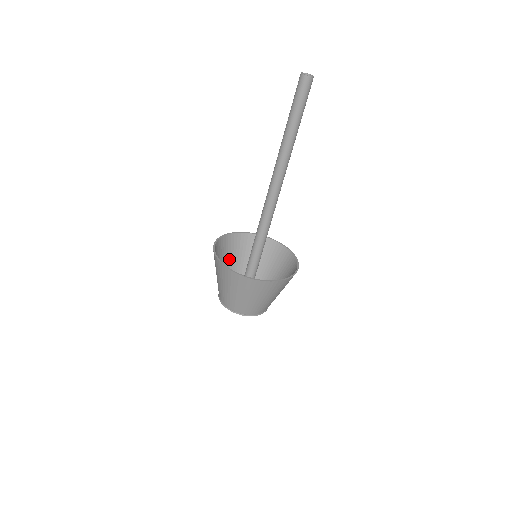
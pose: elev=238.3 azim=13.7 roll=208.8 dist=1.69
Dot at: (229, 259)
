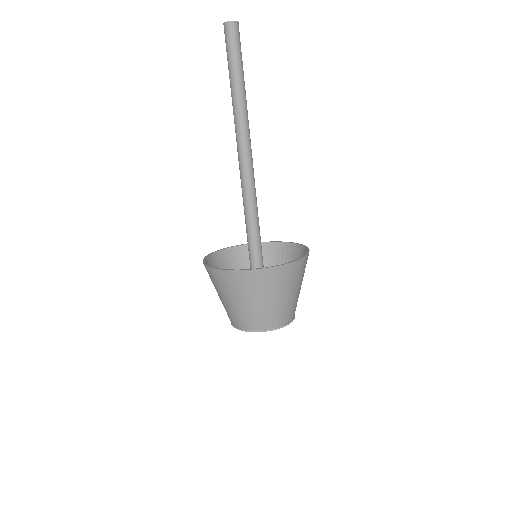
Dot at: occluded
